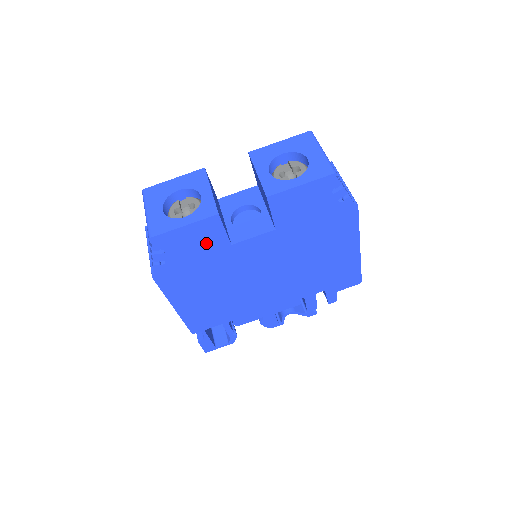
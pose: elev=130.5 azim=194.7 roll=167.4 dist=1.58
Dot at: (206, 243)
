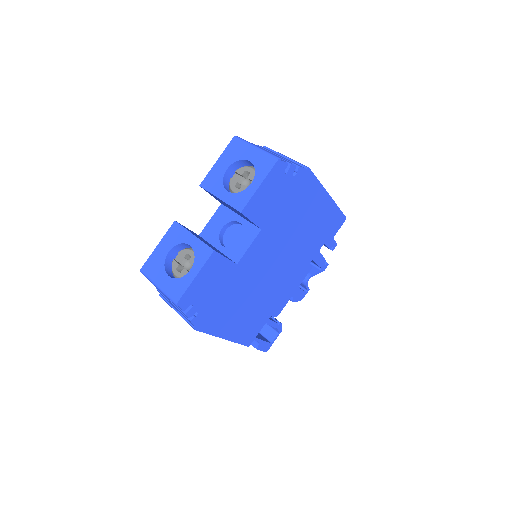
Dot at: (218, 277)
